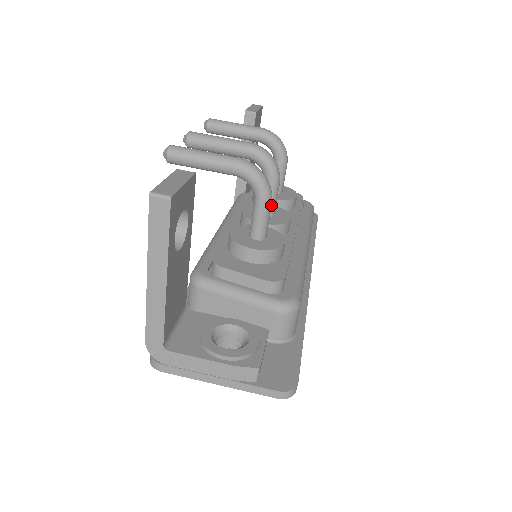
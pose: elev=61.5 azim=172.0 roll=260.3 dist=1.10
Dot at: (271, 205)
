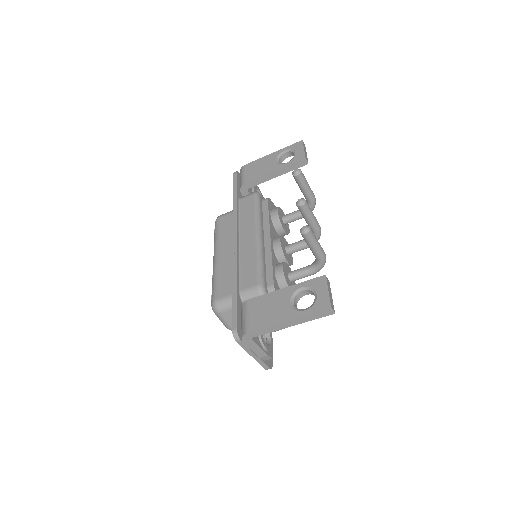
Dot at: occluded
